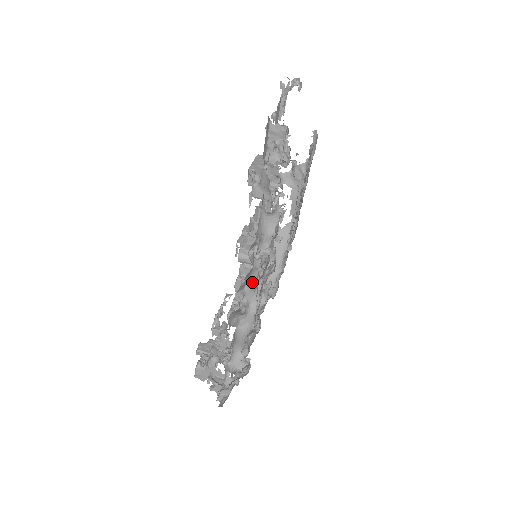
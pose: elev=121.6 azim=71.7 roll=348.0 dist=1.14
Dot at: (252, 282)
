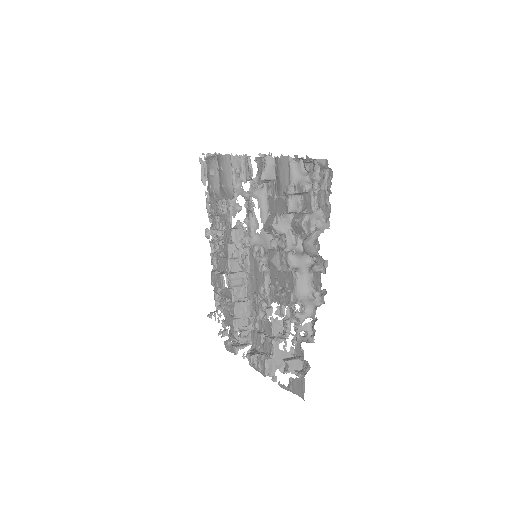
Dot at: (306, 213)
